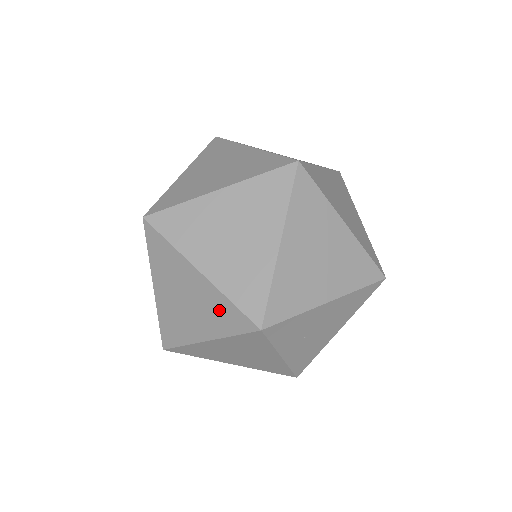
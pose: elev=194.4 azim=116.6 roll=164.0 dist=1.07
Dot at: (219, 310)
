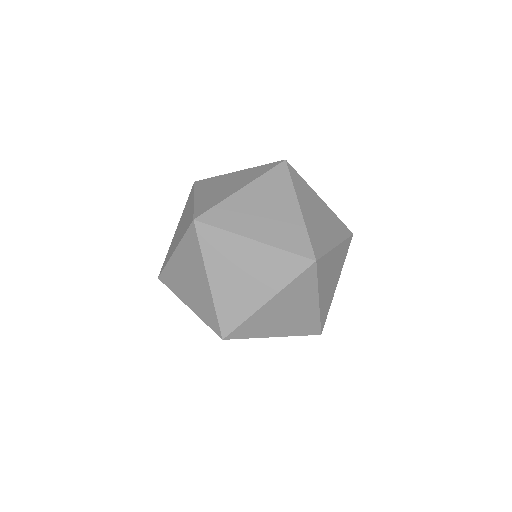
Dot at: (206, 307)
